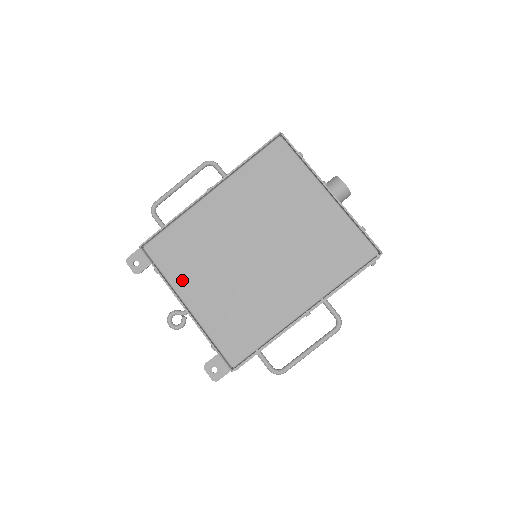
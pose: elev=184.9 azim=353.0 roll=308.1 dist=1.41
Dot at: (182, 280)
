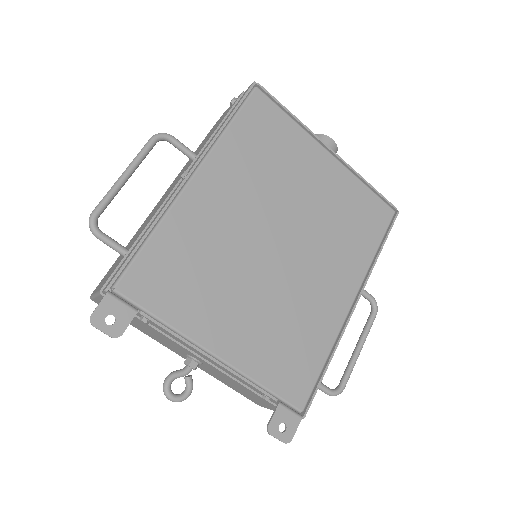
Dot at: (195, 319)
